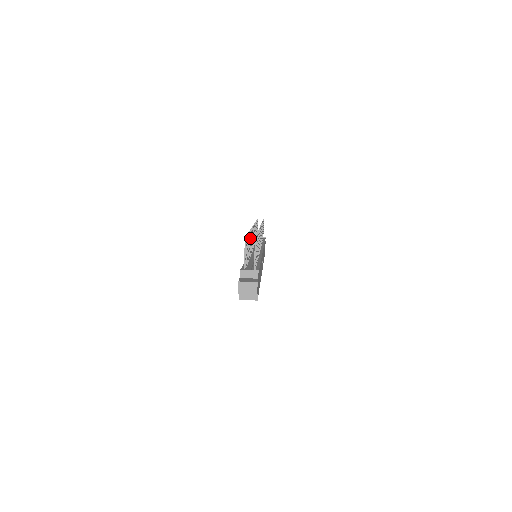
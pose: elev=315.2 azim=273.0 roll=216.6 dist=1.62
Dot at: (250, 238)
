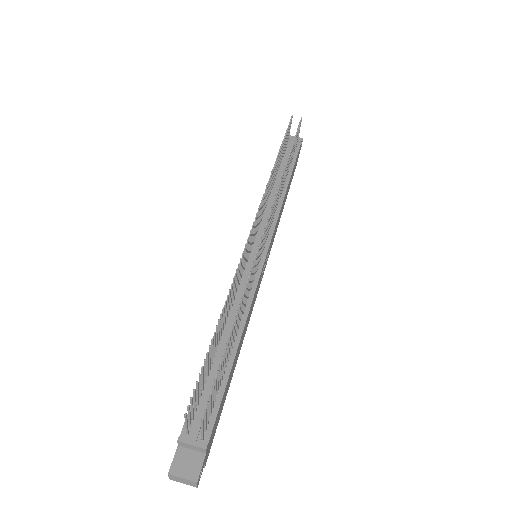
Dot at: (228, 302)
